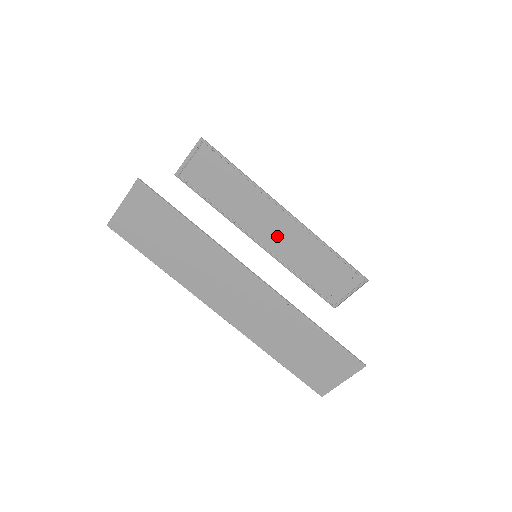
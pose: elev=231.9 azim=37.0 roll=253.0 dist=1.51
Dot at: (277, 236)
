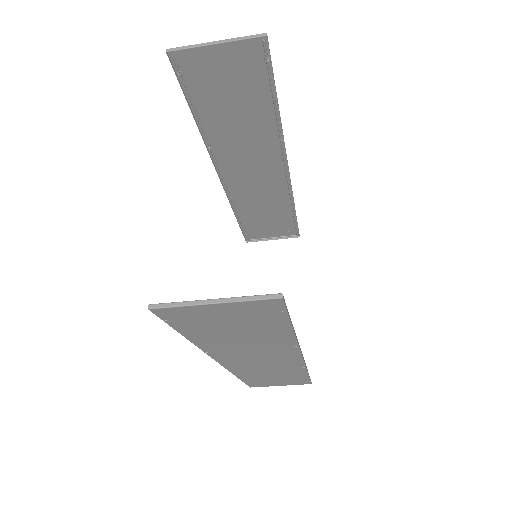
Dot at: (250, 179)
